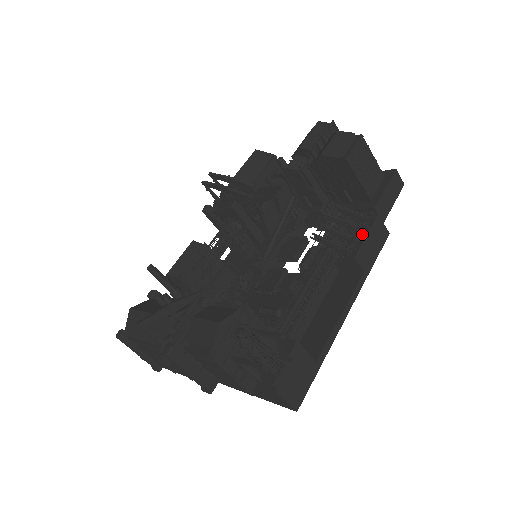
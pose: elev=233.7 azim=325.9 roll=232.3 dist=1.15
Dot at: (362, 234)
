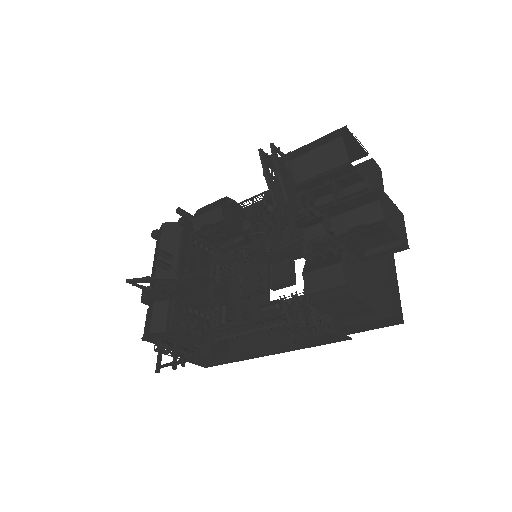
Dot at: (315, 331)
